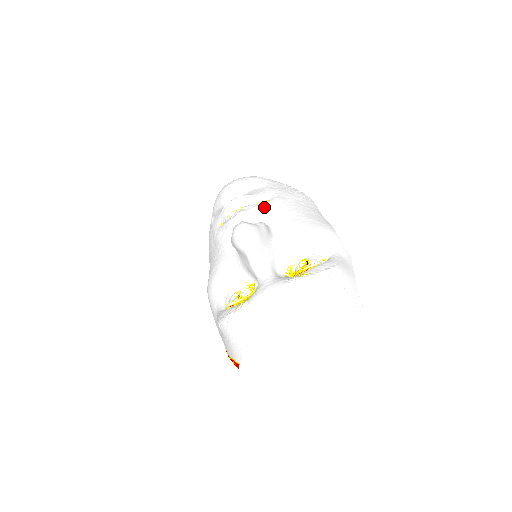
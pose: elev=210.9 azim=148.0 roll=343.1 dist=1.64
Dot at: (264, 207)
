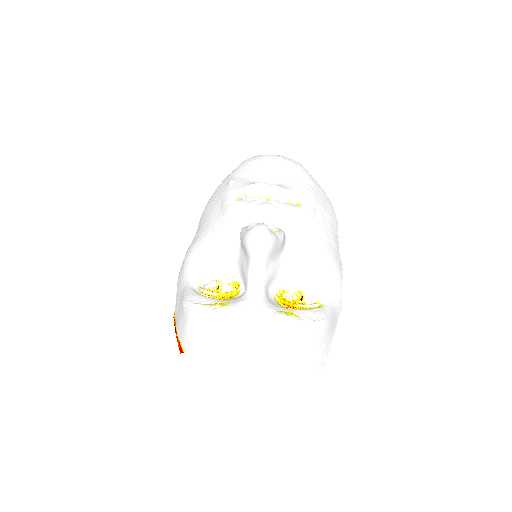
Dot at: (292, 212)
